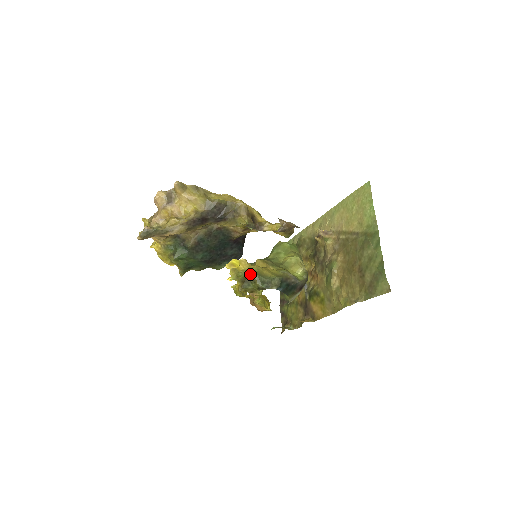
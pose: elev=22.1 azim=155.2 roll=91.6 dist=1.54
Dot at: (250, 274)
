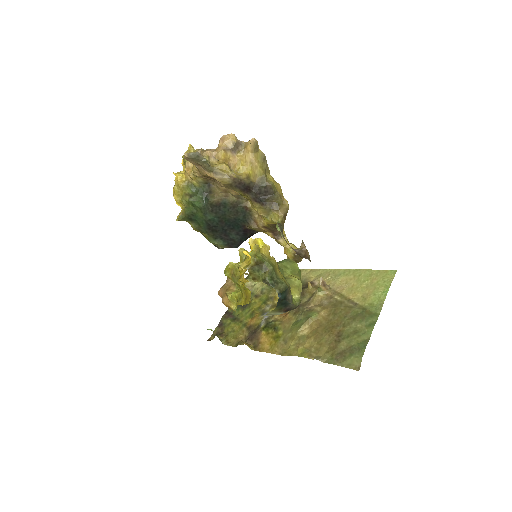
Dot at: (267, 262)
